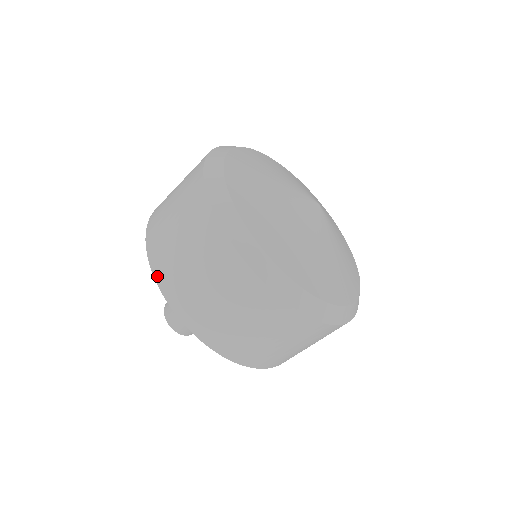
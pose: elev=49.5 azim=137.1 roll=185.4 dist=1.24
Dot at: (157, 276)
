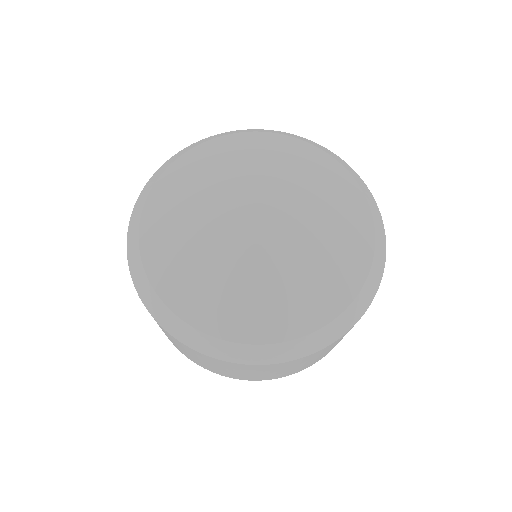
Dot at: occluded
